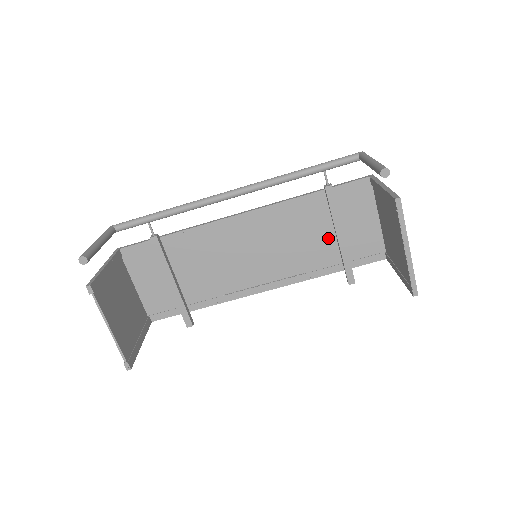
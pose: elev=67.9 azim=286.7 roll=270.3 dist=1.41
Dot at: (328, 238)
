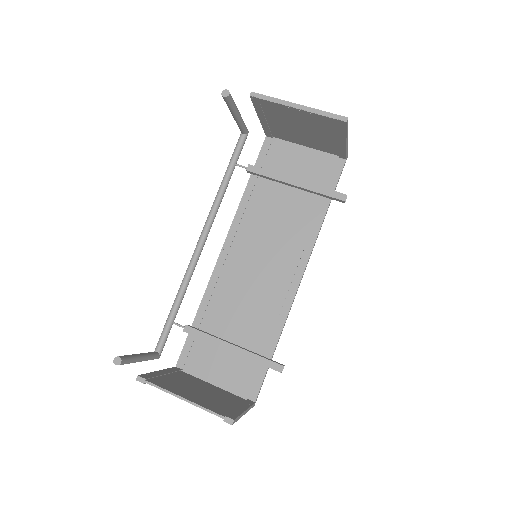
Dot at: (293, 195)
